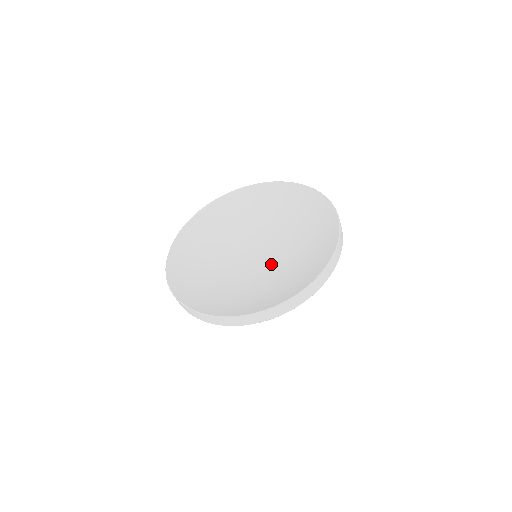
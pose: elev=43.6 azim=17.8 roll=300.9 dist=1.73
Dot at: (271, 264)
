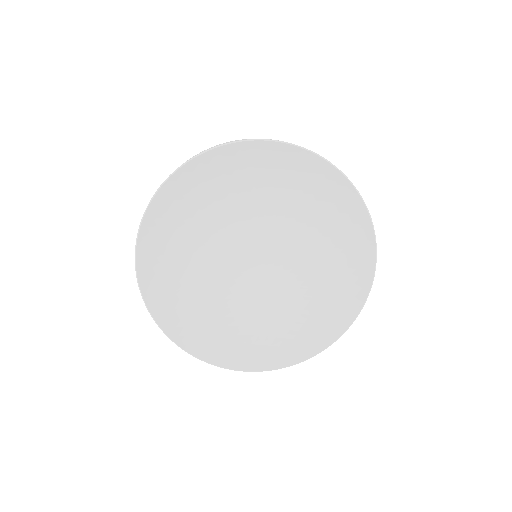
Dot at: (286, 269)
